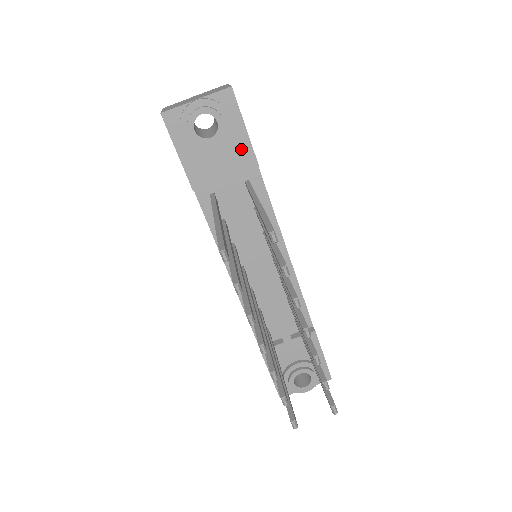
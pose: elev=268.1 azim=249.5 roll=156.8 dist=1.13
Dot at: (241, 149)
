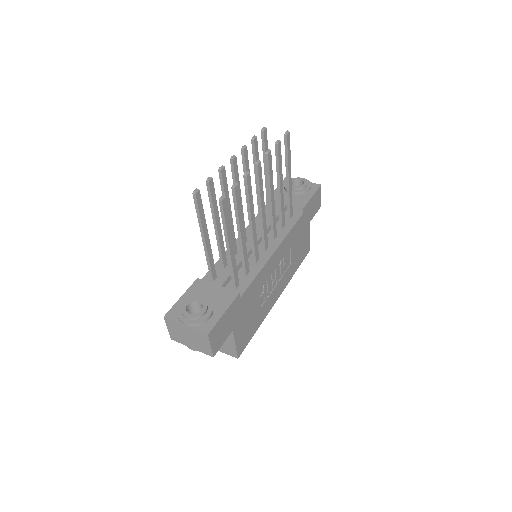
Dot at: (302, 200)
